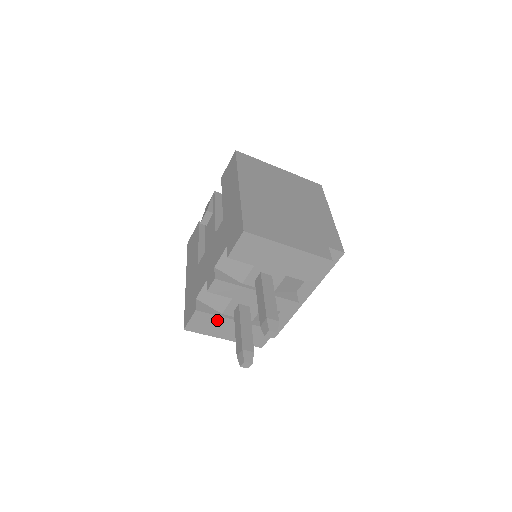
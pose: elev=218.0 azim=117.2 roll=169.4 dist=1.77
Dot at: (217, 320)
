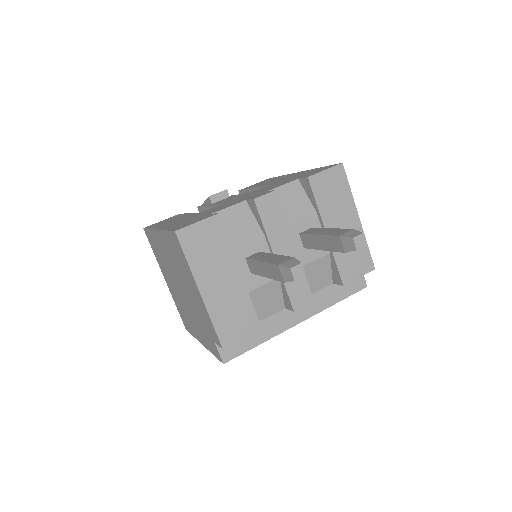
Dot at: (223, 251)
